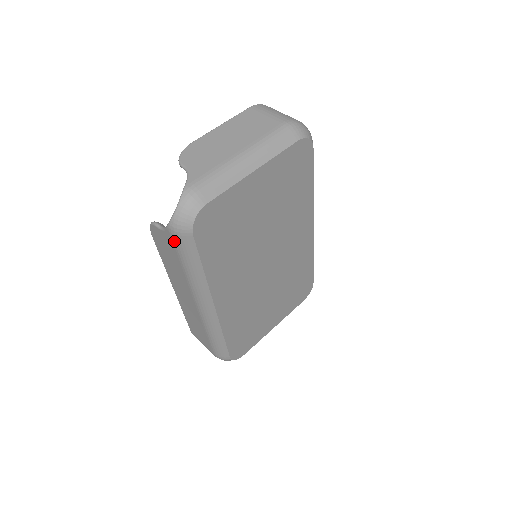
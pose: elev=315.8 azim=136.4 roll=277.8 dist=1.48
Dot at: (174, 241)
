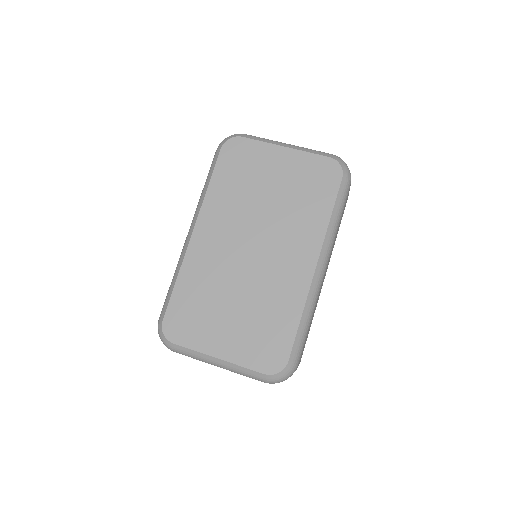
Dot at: occluded
